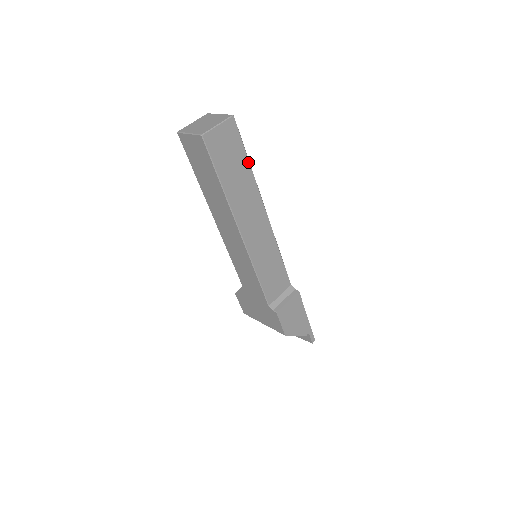
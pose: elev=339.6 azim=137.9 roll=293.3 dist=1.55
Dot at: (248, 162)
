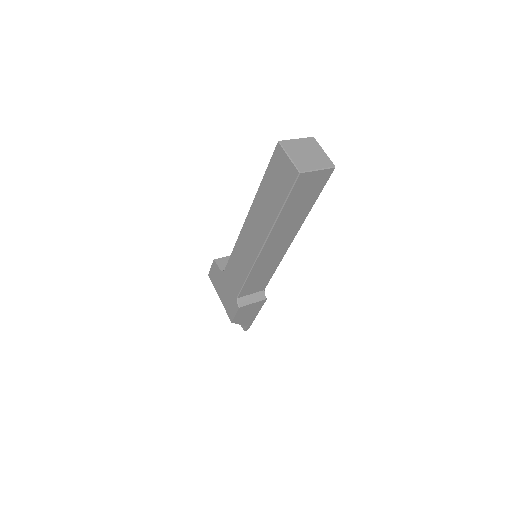
Dot at: (314, 203)
